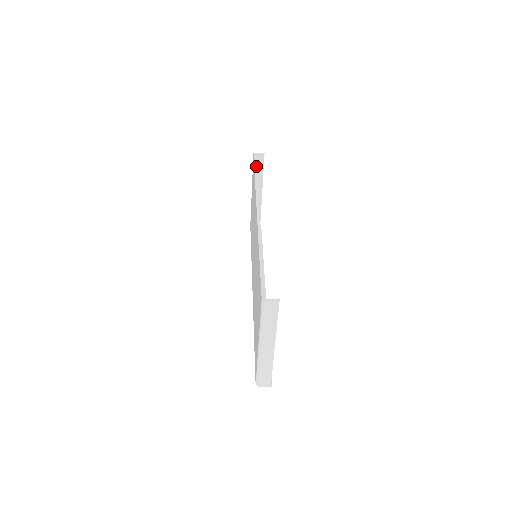
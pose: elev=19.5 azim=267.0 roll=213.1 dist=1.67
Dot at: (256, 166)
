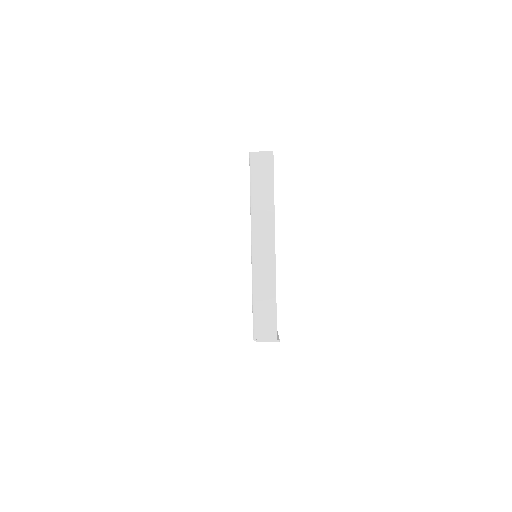
Dot at: occluded
